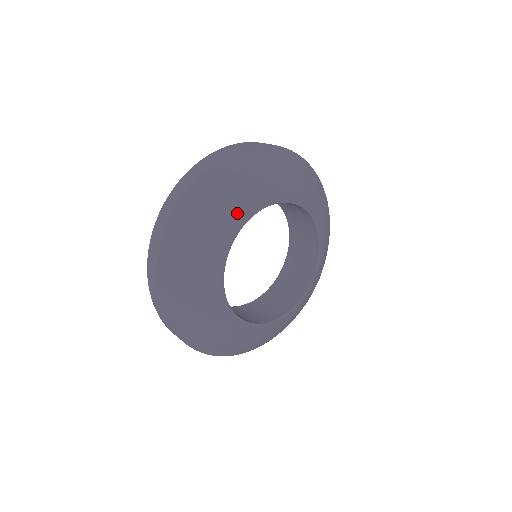
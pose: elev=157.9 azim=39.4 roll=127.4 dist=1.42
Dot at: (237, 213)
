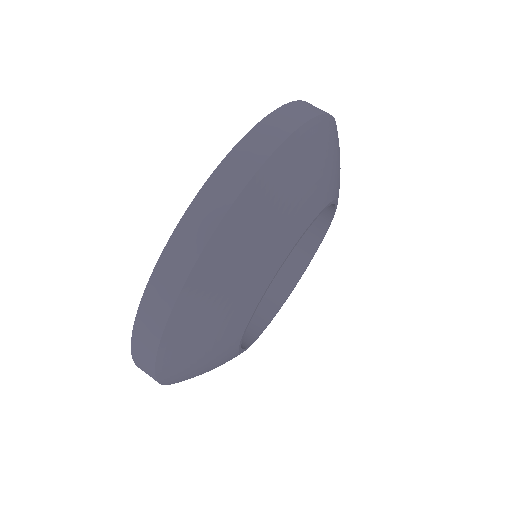
Dot at: (263, 276)
